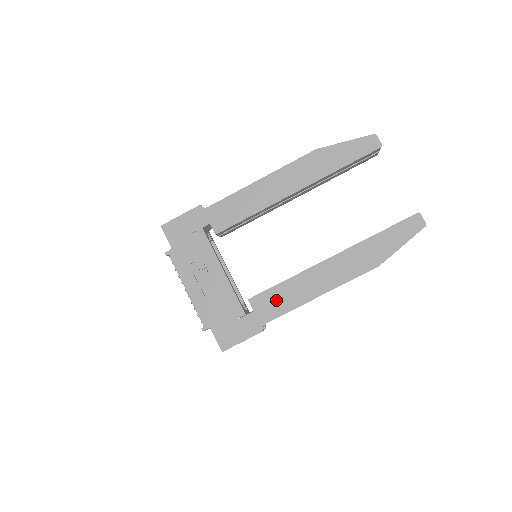
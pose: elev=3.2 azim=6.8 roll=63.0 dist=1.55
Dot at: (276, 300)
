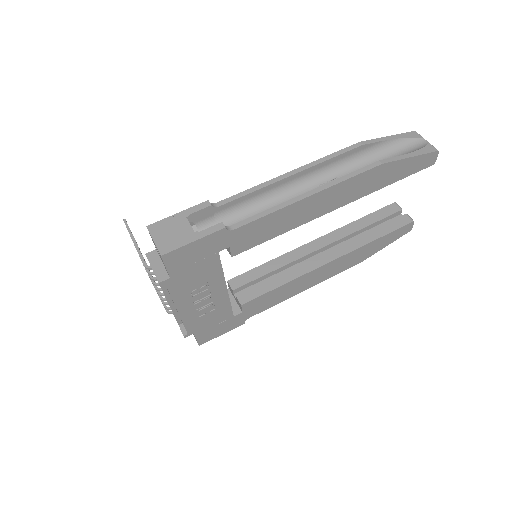
Dot at: (267, 300)
